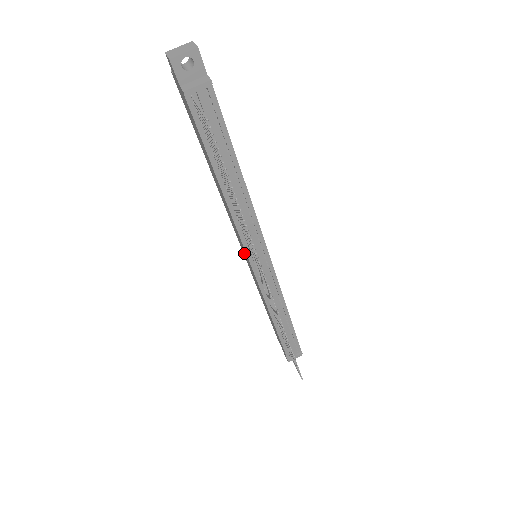
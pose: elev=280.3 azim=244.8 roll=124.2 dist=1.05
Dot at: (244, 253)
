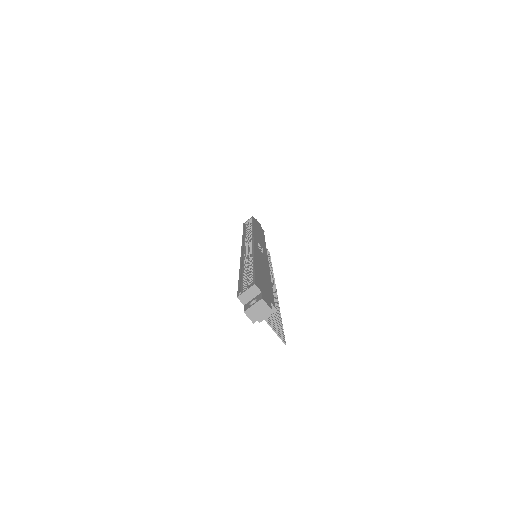
Dot at: occluded
